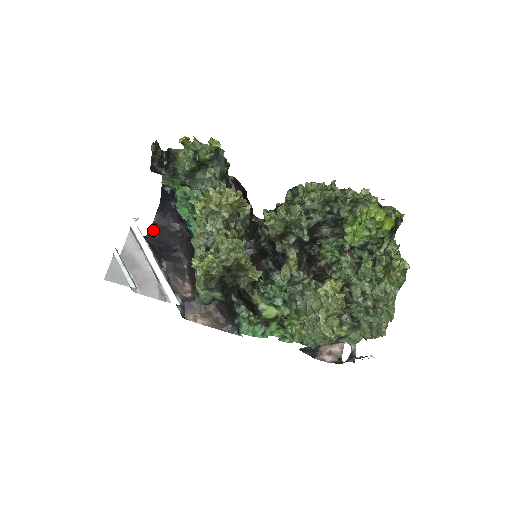
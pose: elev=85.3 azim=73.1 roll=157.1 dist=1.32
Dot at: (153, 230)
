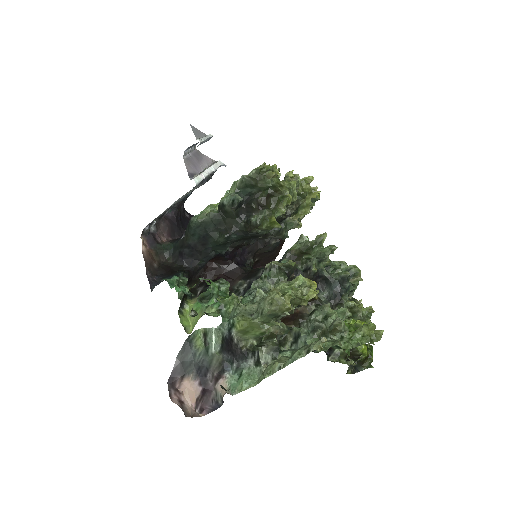
Dot at: (187, 213)
